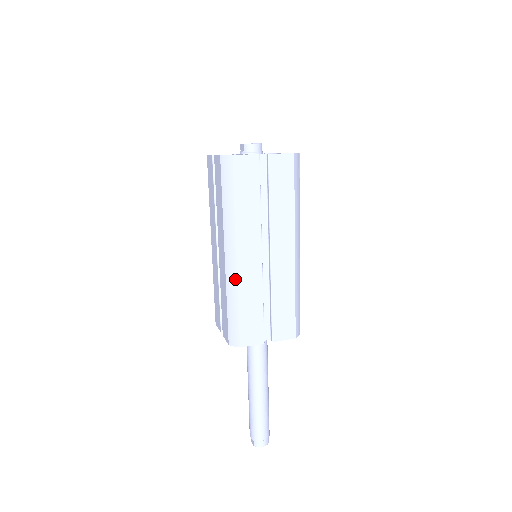
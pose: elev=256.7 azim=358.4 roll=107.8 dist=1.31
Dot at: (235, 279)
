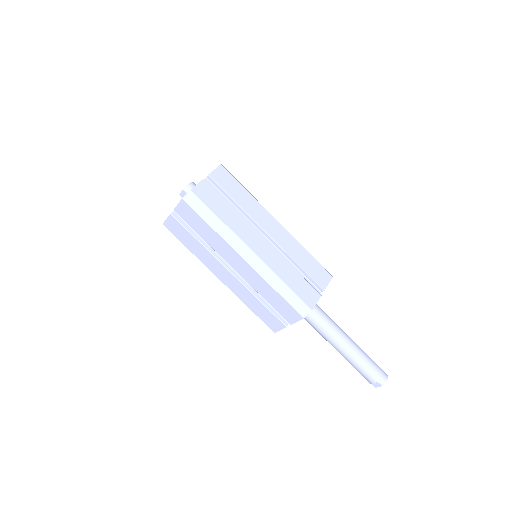
Dot at: (266, 268)
